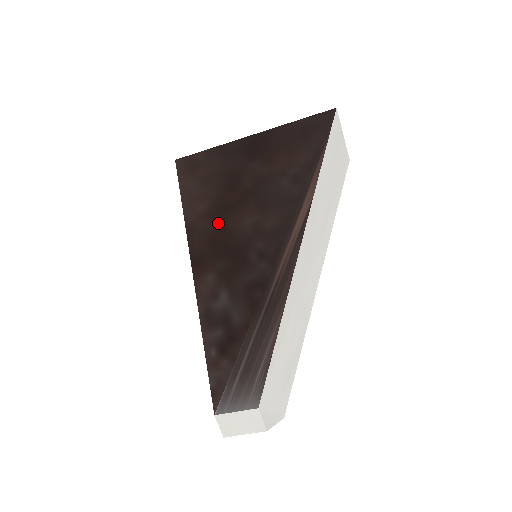
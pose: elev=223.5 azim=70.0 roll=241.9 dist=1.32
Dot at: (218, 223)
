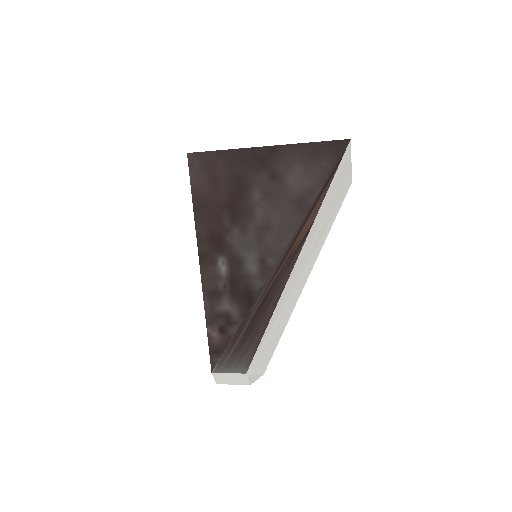
Dot at: (225, 225)
